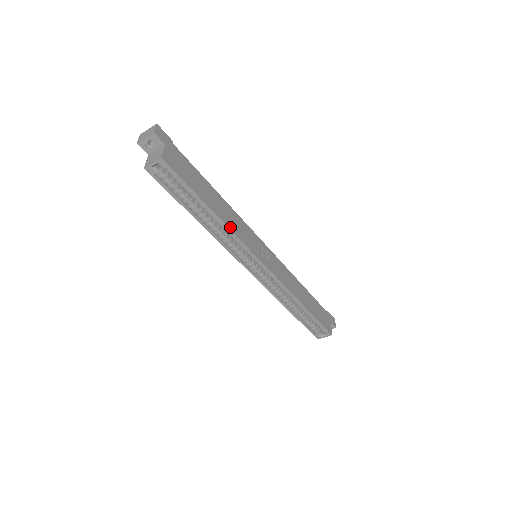
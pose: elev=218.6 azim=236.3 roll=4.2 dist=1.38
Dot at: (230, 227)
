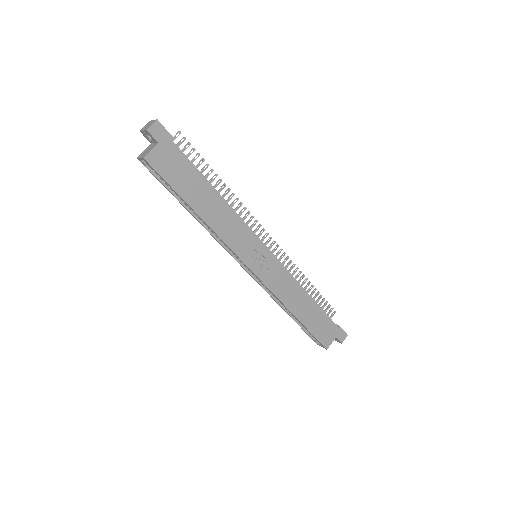
Dot at: (216, 230)
